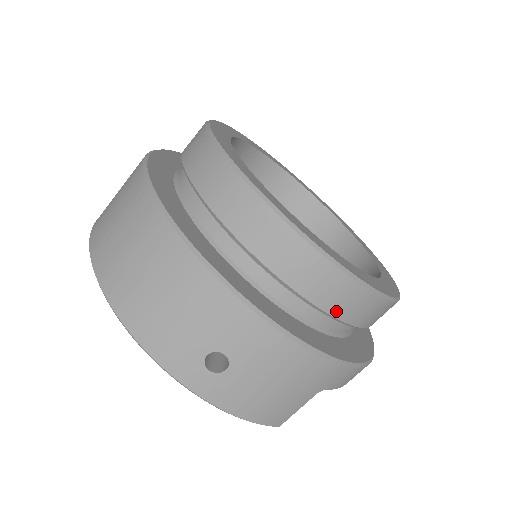
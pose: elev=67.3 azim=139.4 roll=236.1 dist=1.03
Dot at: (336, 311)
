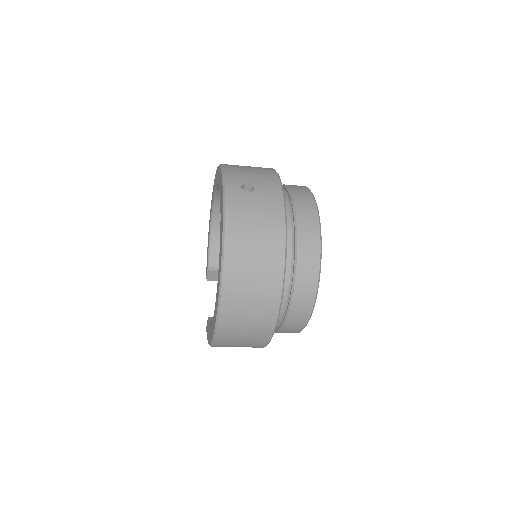
Dot at: occluded
